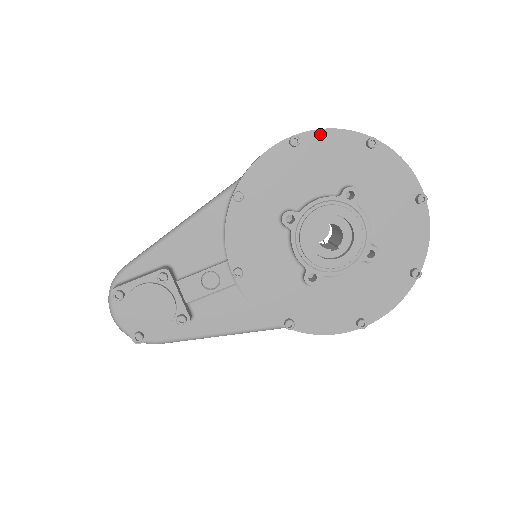
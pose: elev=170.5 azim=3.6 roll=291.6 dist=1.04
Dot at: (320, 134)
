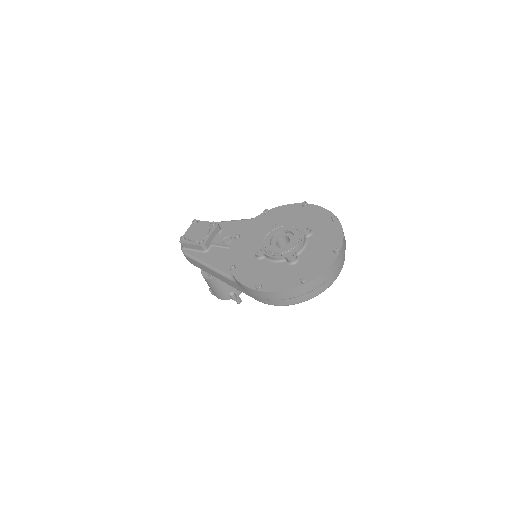
Dot at: (317, 208)
